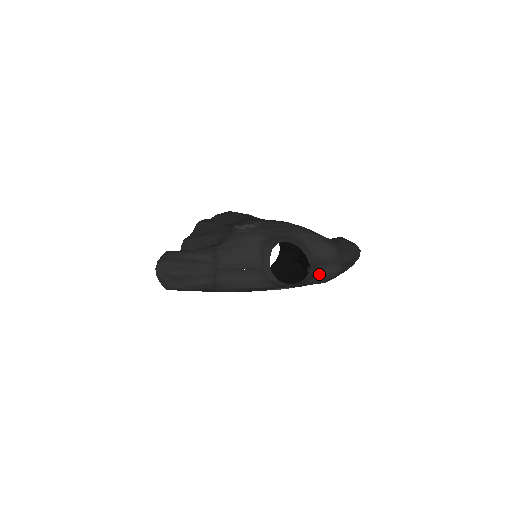
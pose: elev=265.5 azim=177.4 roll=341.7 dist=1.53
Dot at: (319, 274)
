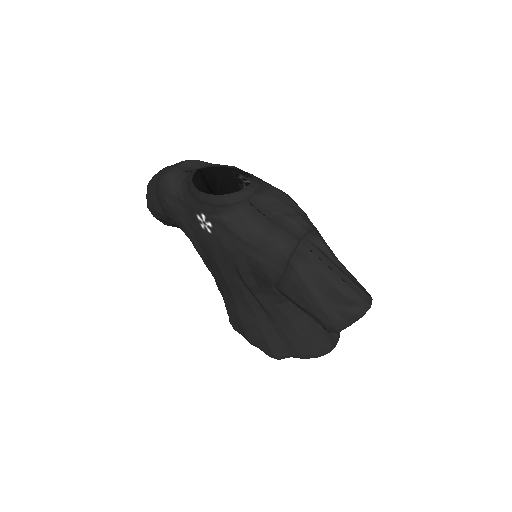
Dot at: (250, 225)
